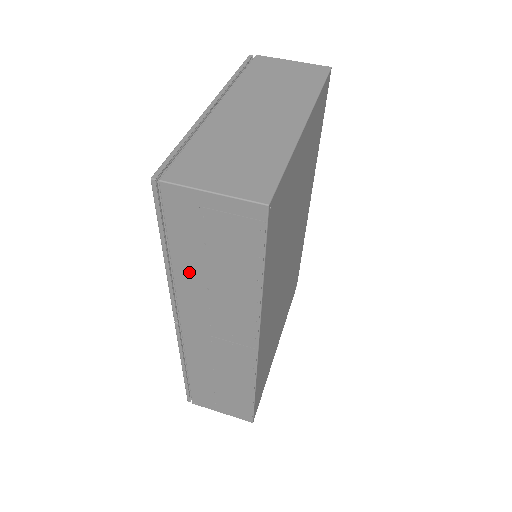
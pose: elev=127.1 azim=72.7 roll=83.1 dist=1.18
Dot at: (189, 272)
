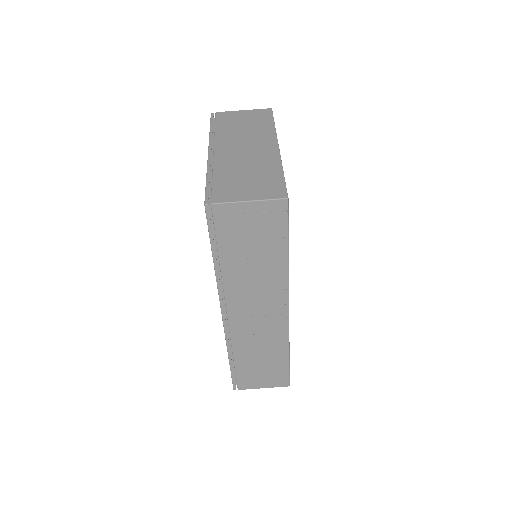
Dot at: (234, 267)
